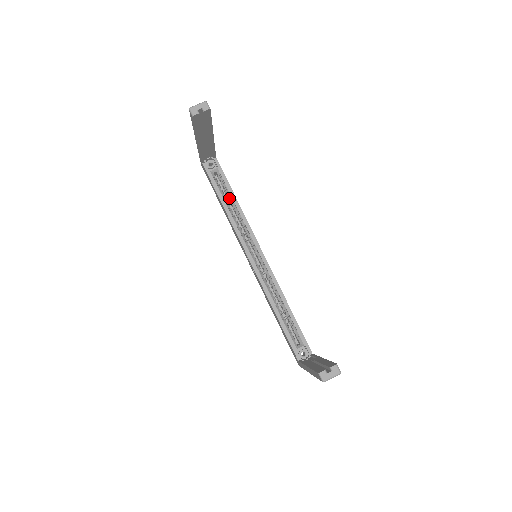
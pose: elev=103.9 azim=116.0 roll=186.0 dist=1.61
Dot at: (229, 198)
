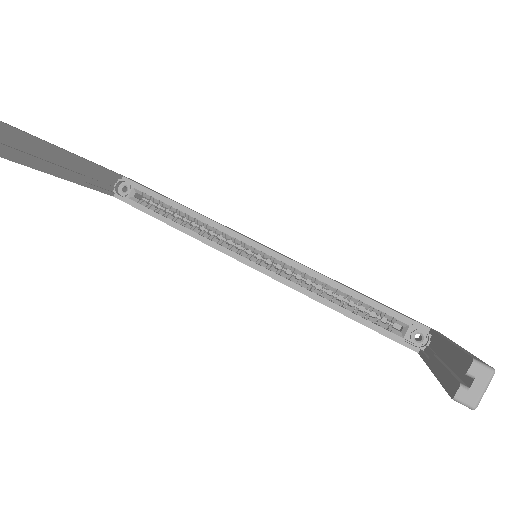
Dot at: (173, 211)
